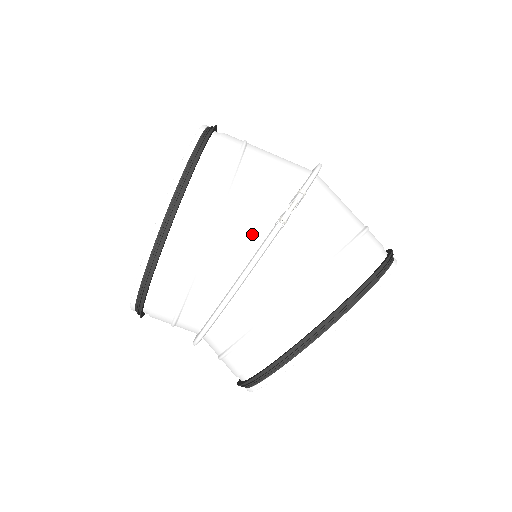
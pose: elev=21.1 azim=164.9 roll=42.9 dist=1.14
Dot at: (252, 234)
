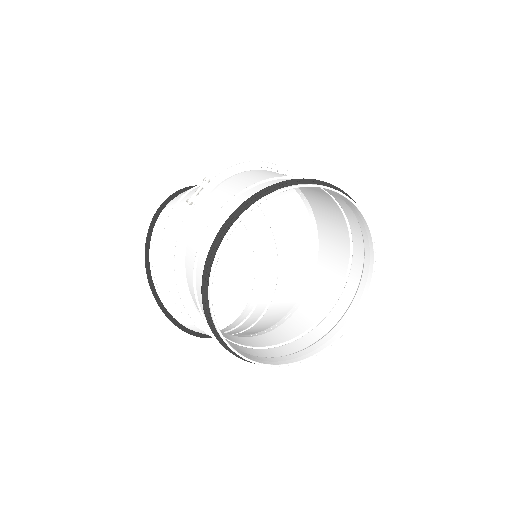
Dot at: occluded
